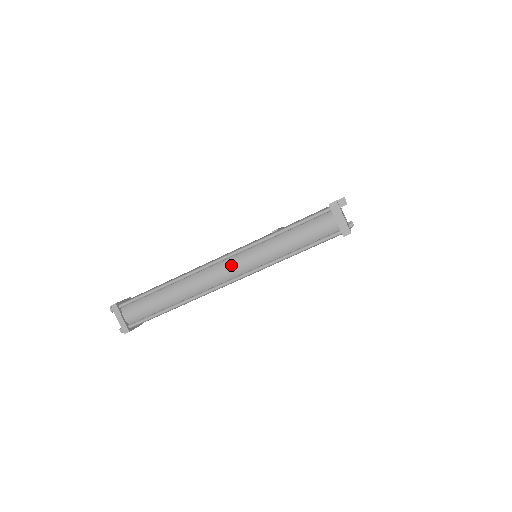
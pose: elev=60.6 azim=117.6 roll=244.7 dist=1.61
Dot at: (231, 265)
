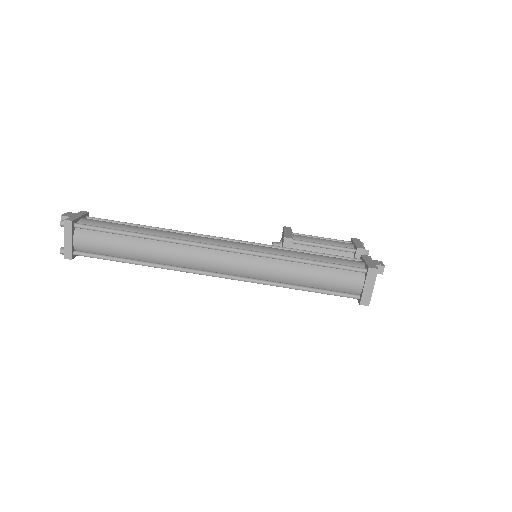
Dot at: (232, 261)
